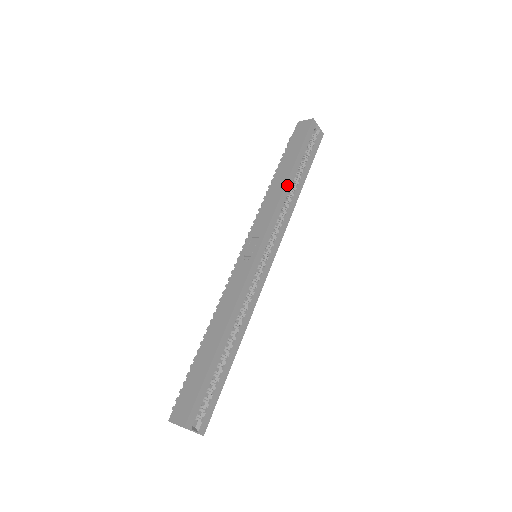
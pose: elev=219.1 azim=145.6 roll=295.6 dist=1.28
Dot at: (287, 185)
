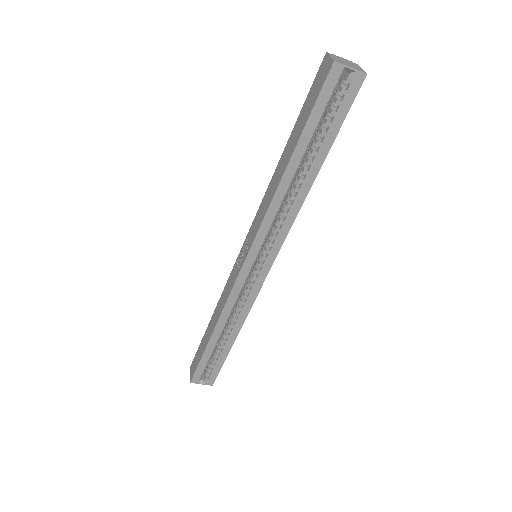
Dot at: (282, 183)
